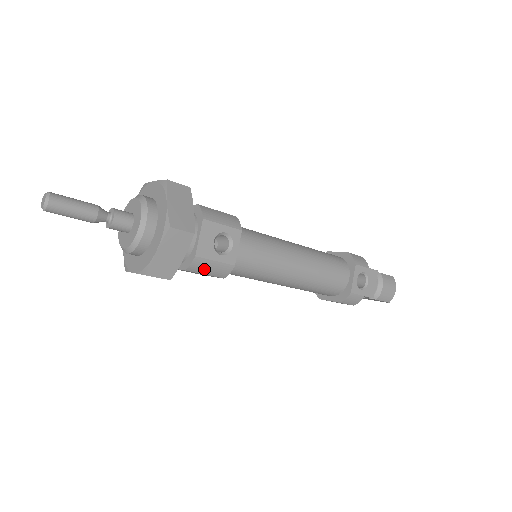
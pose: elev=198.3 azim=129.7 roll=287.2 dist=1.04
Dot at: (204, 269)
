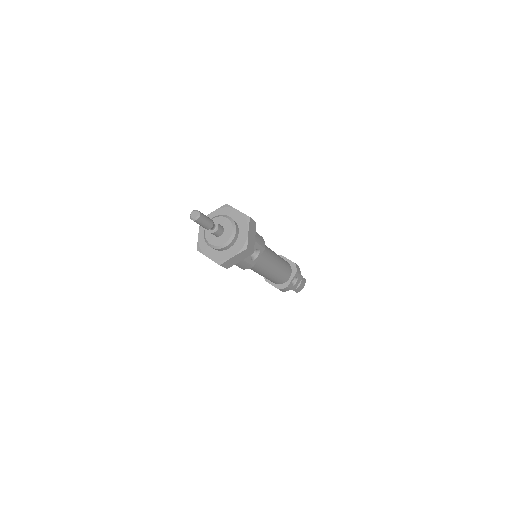
Dot at: (240, 265)
